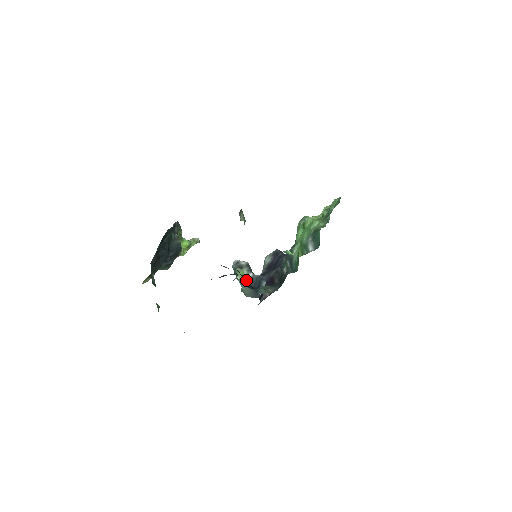
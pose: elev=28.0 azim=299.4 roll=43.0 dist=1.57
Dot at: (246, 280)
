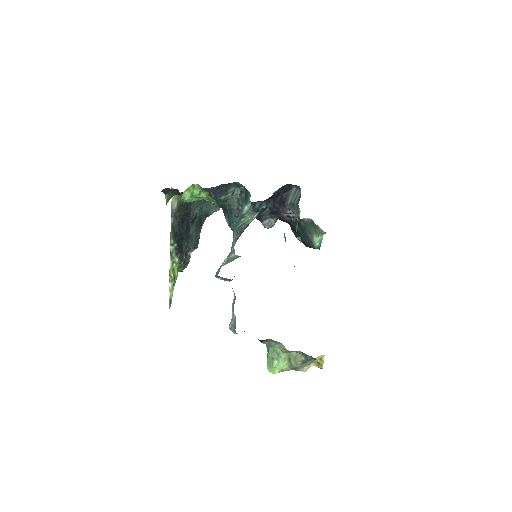
Dot at: occluded
